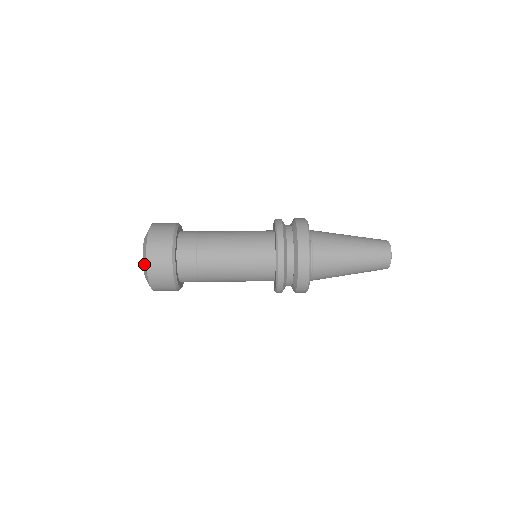
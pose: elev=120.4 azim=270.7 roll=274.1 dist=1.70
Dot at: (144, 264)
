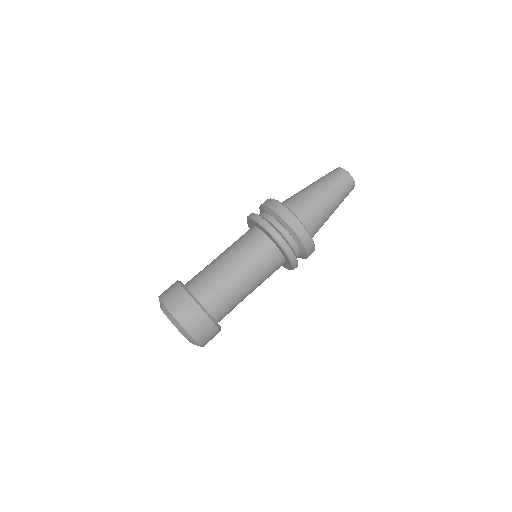
Dot at: (173, 322)
